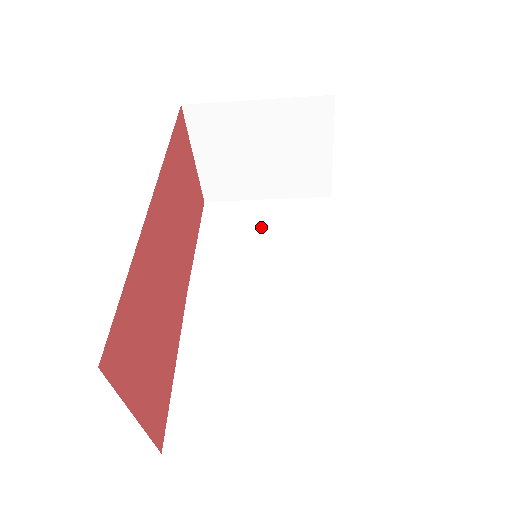
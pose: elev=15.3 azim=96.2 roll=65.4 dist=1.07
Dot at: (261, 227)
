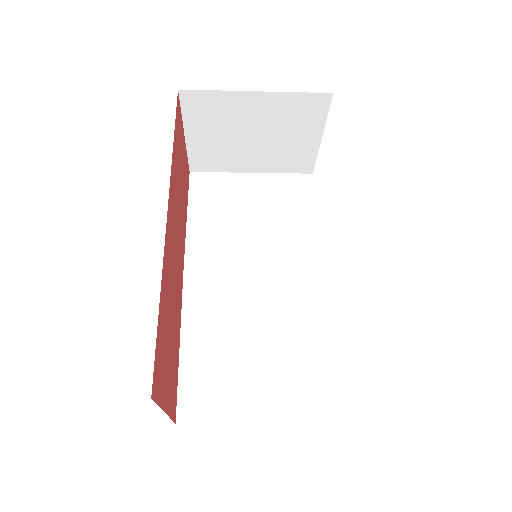
Dot at: (248, 205)
